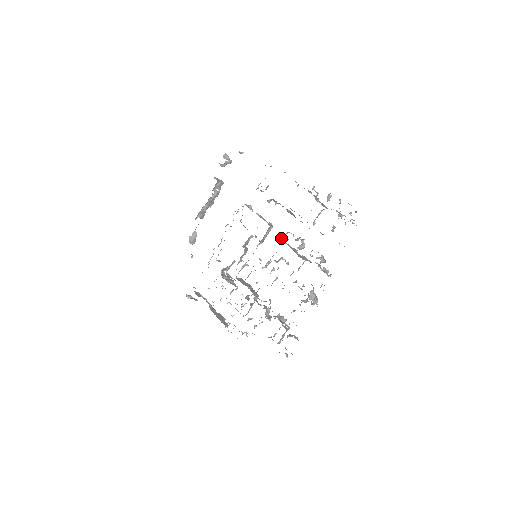
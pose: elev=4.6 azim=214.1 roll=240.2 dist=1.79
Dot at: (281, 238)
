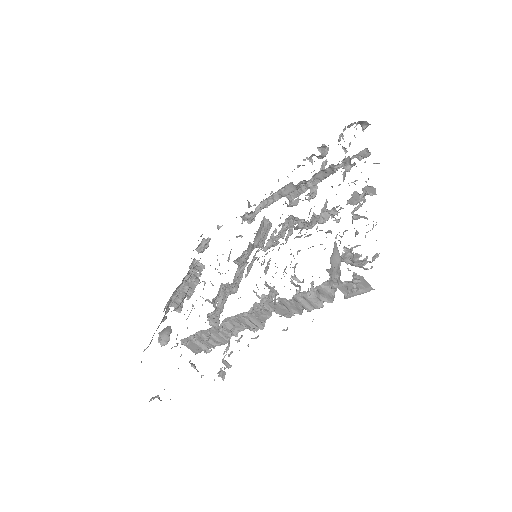
Dot at: occluded
